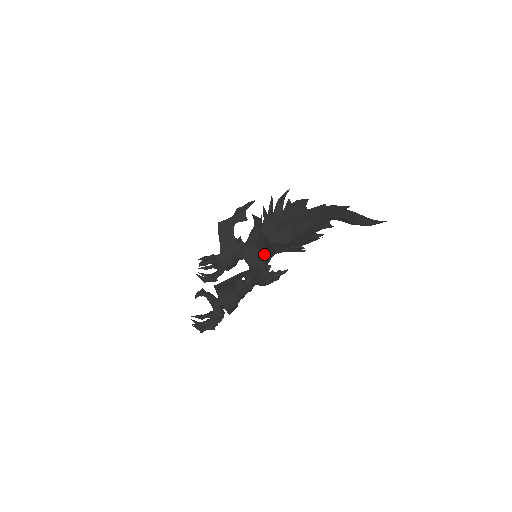
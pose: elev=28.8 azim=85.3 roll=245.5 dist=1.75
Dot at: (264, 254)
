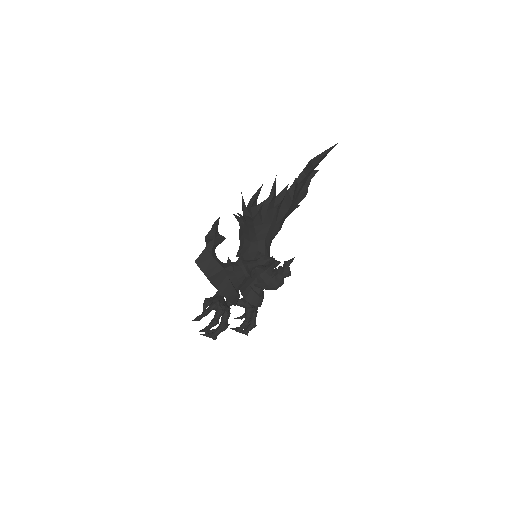
Dot at: (253, 239)
